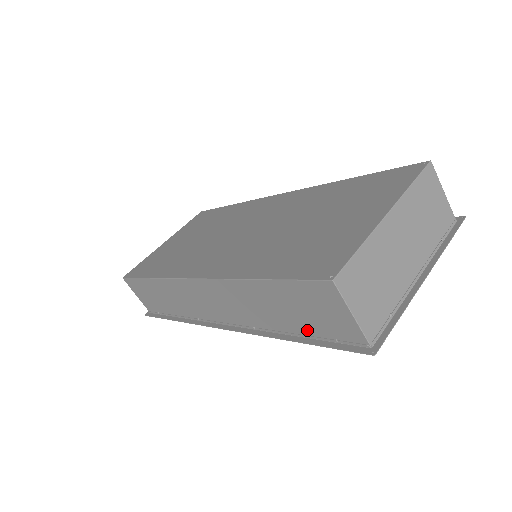
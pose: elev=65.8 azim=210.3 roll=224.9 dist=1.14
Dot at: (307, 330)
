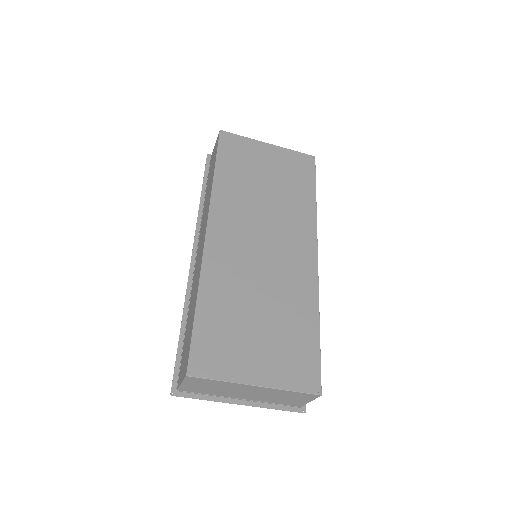
Dot at: (185, 340)
